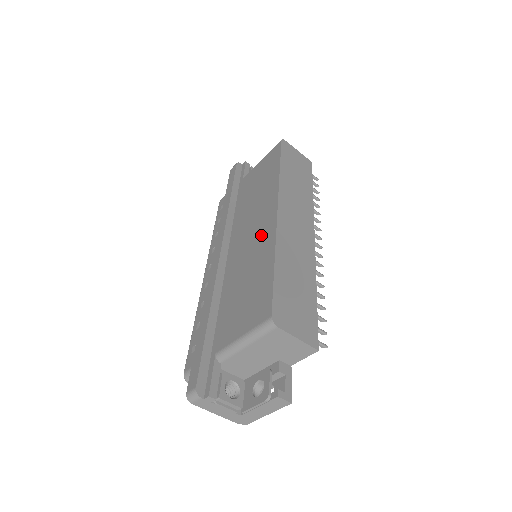
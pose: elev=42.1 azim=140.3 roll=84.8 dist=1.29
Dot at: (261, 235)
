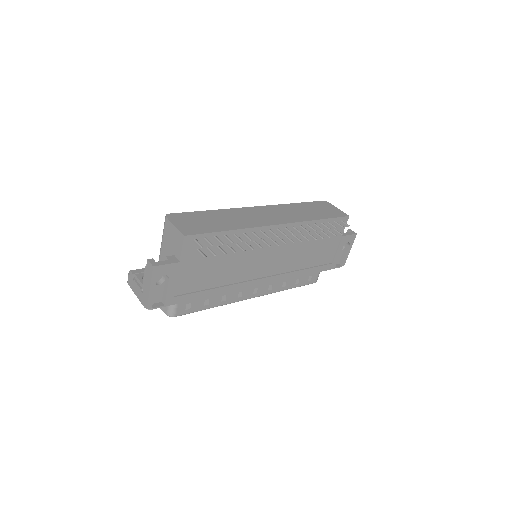
Dot at: occluded
